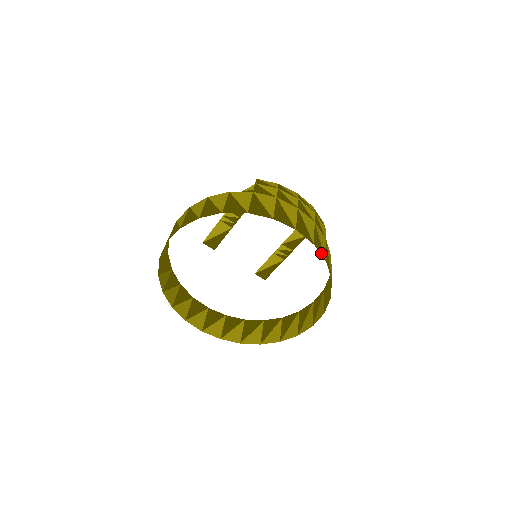
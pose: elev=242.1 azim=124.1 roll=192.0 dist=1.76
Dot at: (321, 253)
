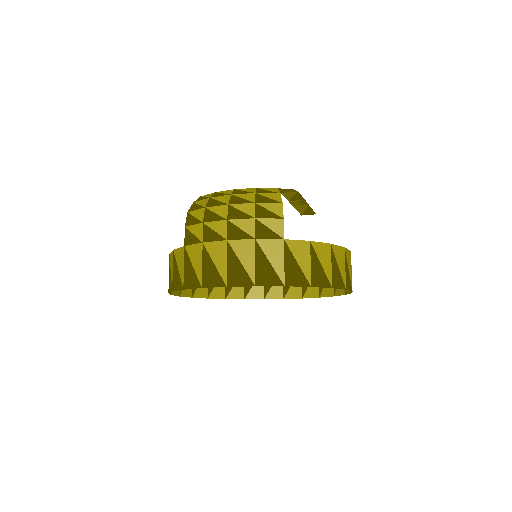
Dot at: (272, 282)
